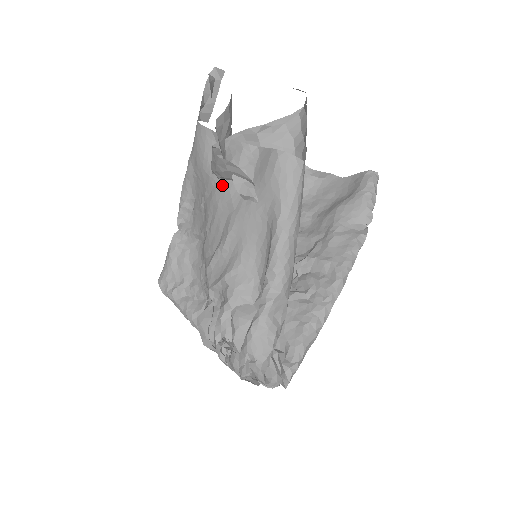
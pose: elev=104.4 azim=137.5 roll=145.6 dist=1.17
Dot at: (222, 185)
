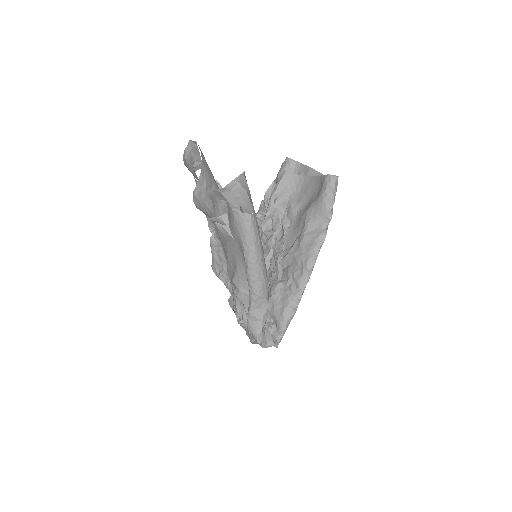
Dot at: occluded
